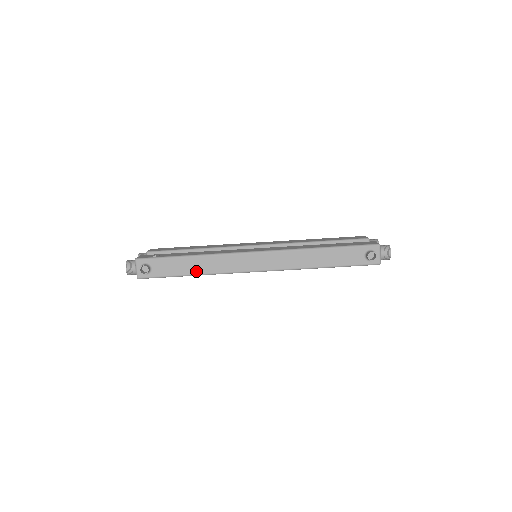
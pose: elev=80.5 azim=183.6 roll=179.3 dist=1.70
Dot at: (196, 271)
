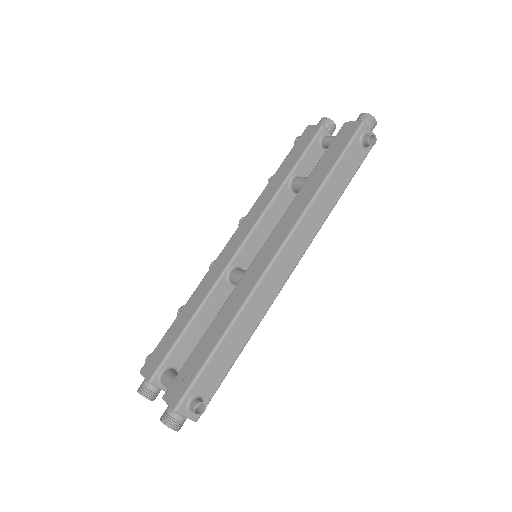
Dot at: (242, 342)
